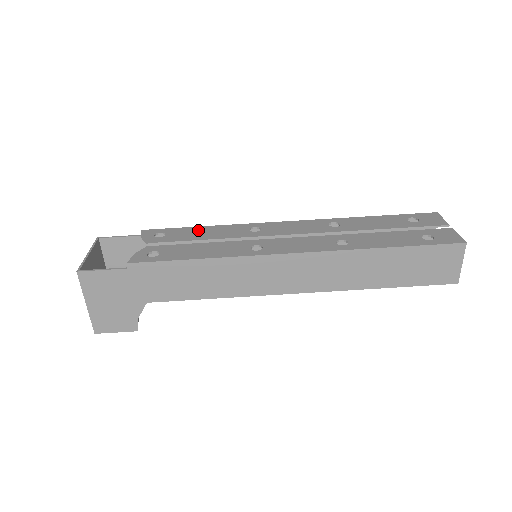
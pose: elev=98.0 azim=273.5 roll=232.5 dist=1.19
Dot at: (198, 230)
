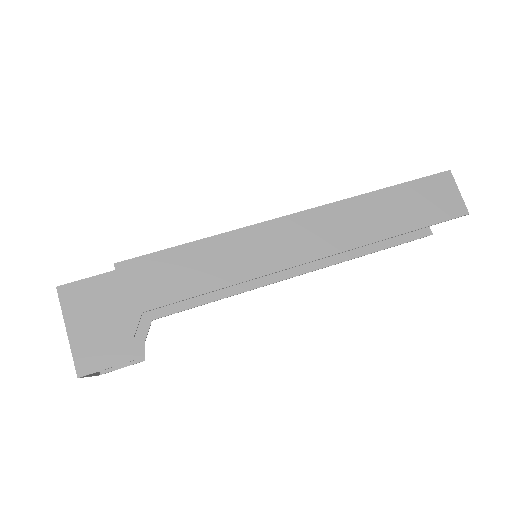
Dot at: occluded
